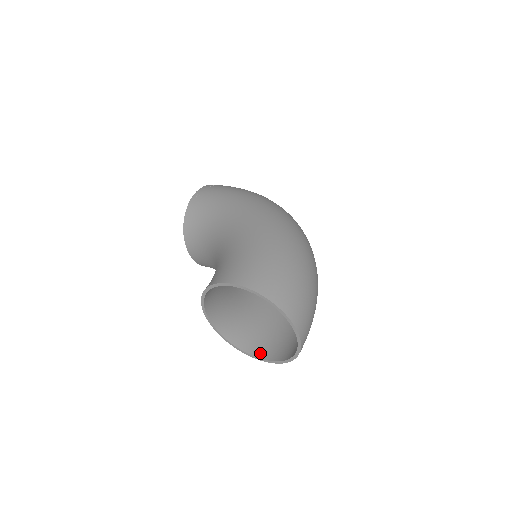
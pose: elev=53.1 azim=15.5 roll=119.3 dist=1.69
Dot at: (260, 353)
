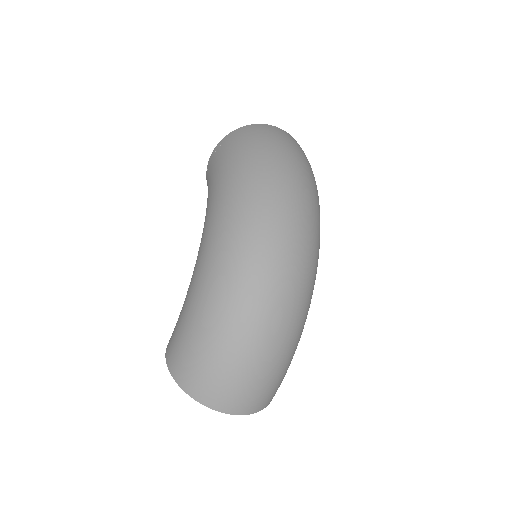
Dot at: occluded
